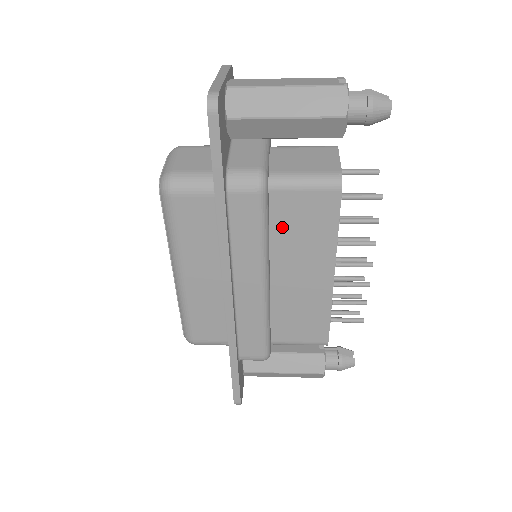
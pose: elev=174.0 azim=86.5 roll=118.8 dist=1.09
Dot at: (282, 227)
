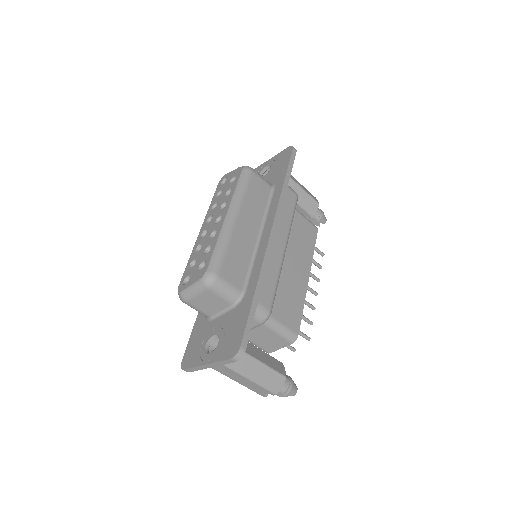
Dot at: (292, 230)
